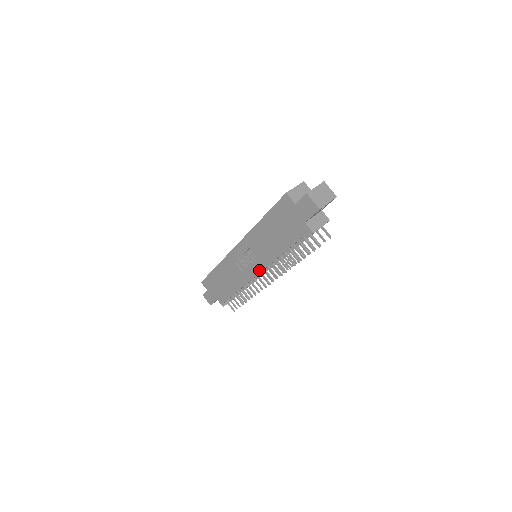
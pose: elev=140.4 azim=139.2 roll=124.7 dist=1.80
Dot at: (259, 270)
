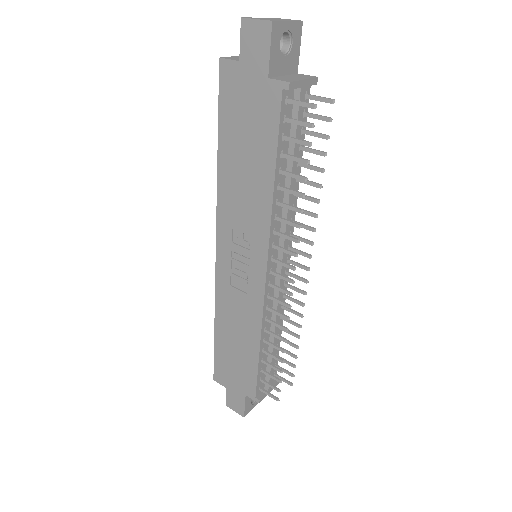
Dot at: (263, 263)
